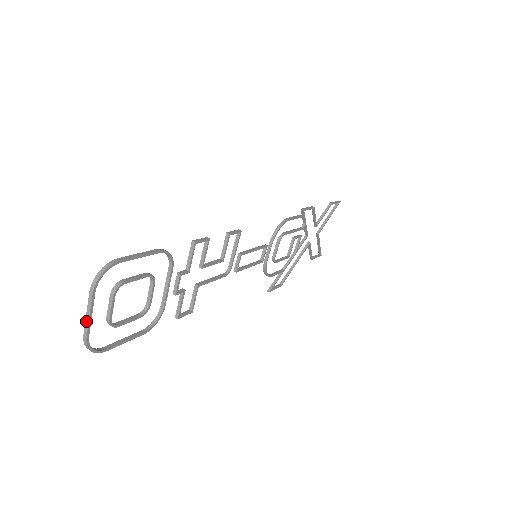
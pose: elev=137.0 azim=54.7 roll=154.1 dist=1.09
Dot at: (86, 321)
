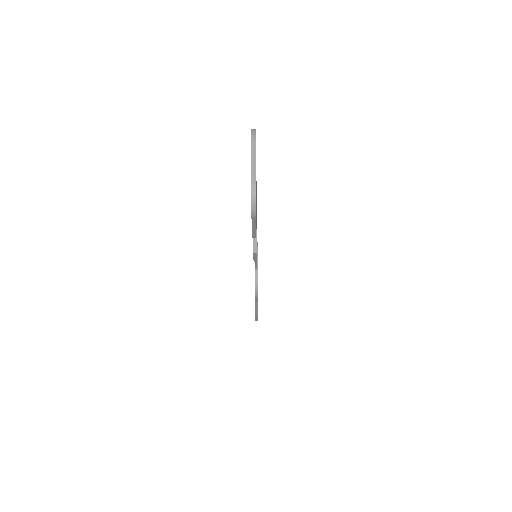
Dot at: (252, 167)
